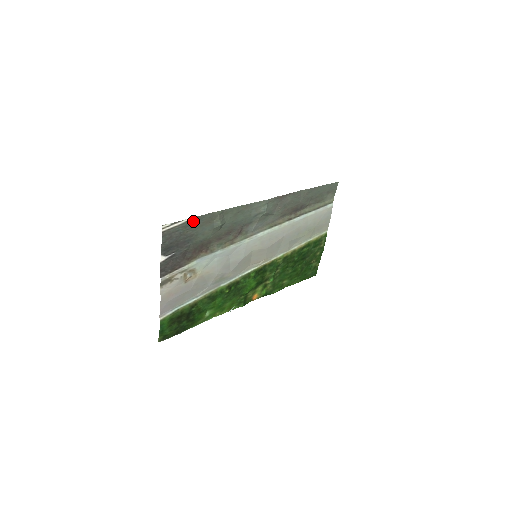
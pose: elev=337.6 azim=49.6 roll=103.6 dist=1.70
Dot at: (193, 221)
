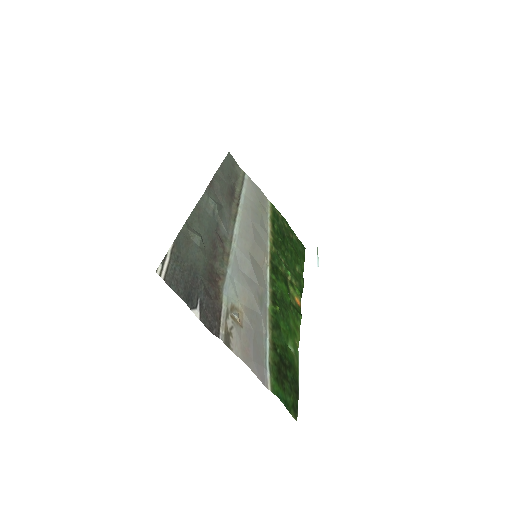
Dot at: (175, 250)
